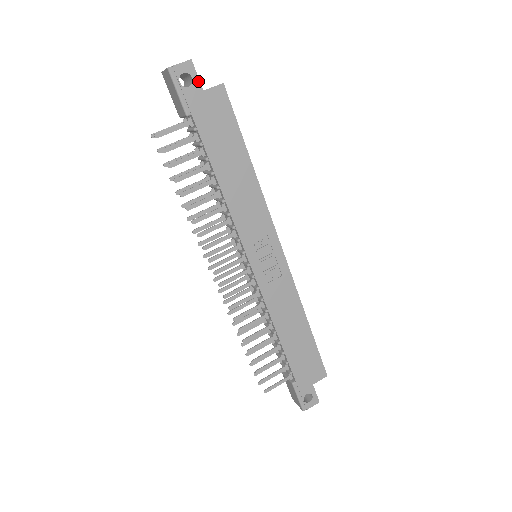
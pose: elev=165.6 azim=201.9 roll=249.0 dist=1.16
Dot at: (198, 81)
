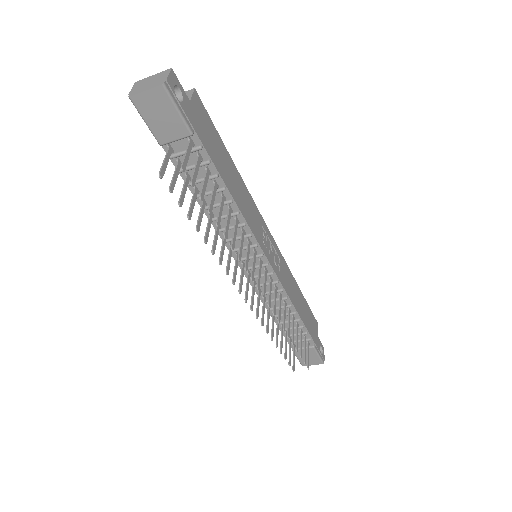
Dot at: (184, 92)
